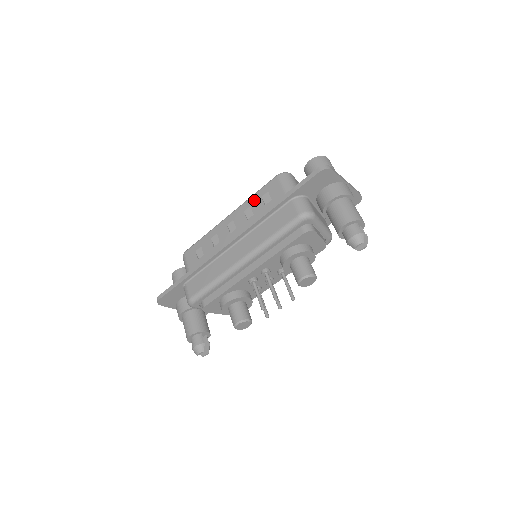
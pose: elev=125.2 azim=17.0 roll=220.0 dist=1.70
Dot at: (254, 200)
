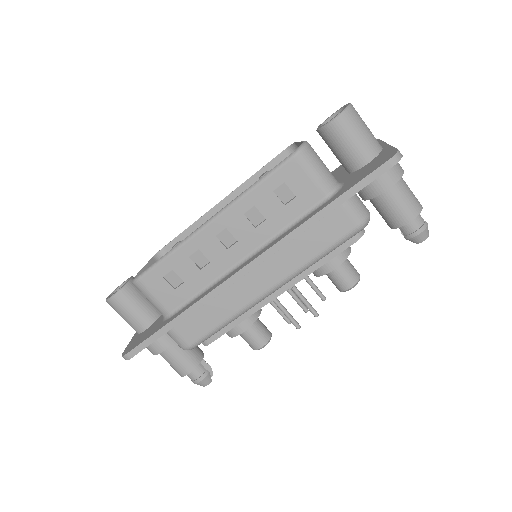
Dot at: (260, 196)
